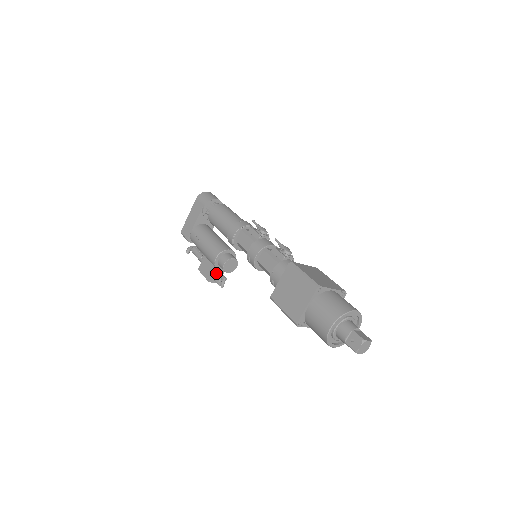
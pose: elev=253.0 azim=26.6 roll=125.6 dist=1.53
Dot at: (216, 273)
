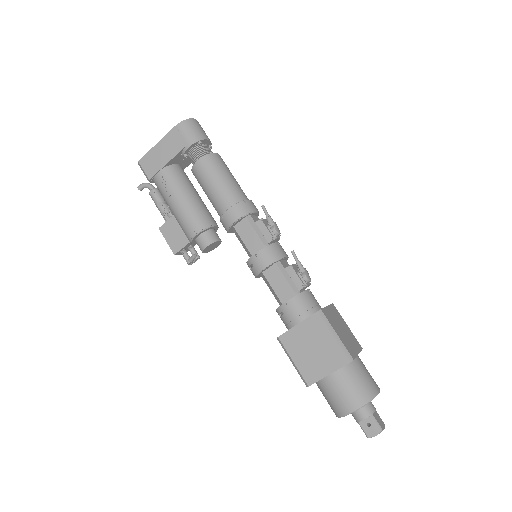
Dot at: (187, 246)
